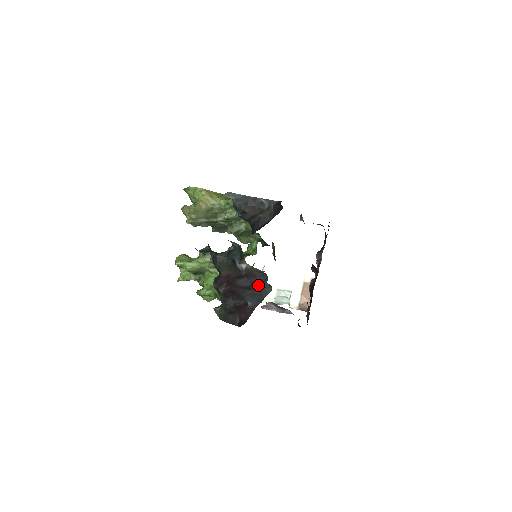
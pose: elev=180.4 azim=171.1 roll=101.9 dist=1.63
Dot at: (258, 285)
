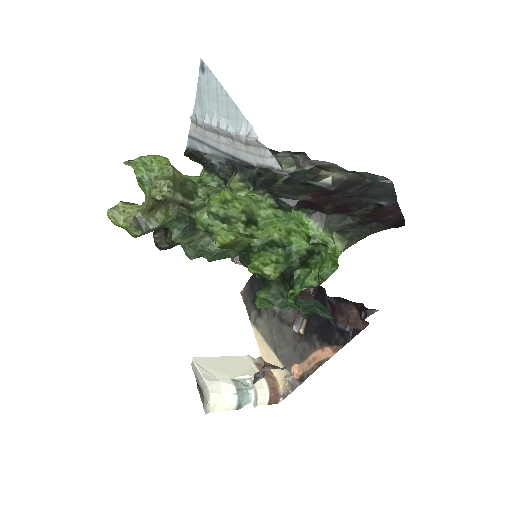
Dot at: (370, 186)
